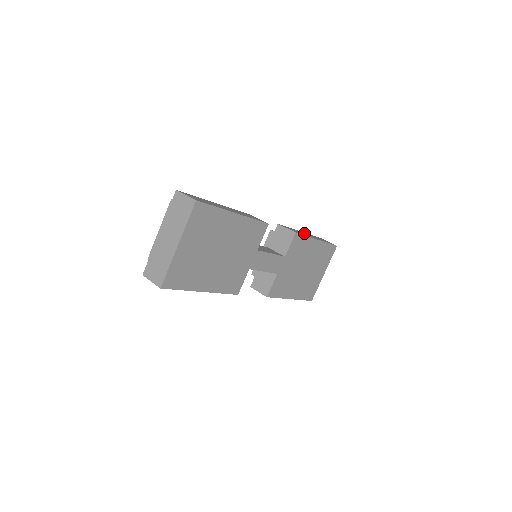
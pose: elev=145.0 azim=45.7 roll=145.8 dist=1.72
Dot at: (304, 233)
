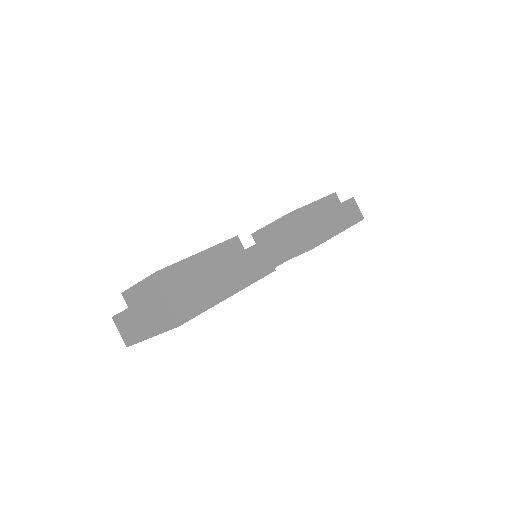
Dot at: (329, 218)
